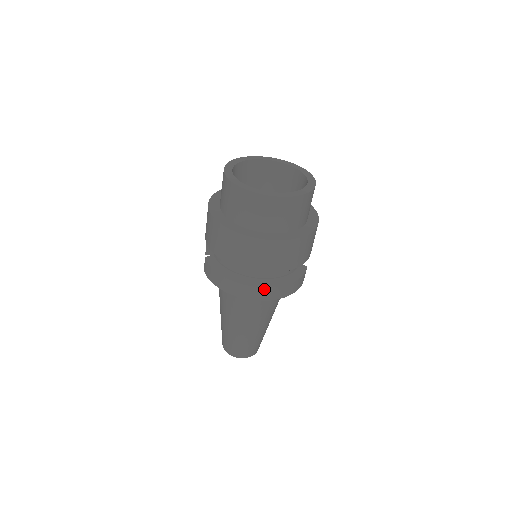
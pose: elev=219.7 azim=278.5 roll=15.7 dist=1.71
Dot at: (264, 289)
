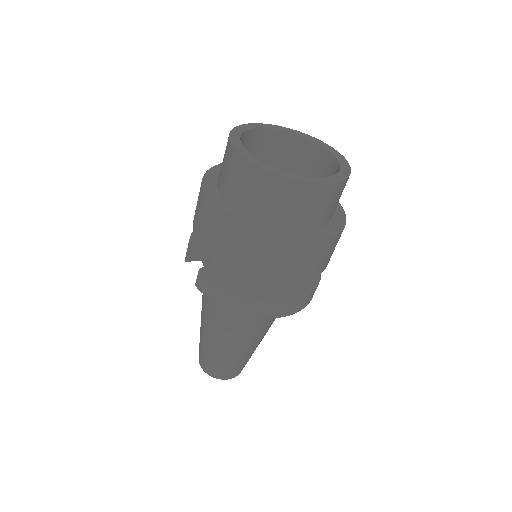
Dot at: (290, 303)
